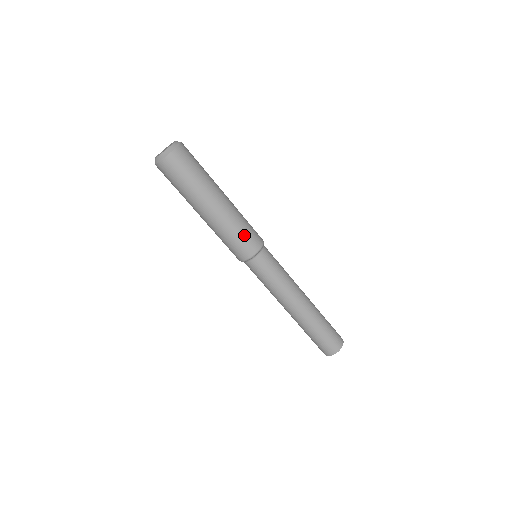
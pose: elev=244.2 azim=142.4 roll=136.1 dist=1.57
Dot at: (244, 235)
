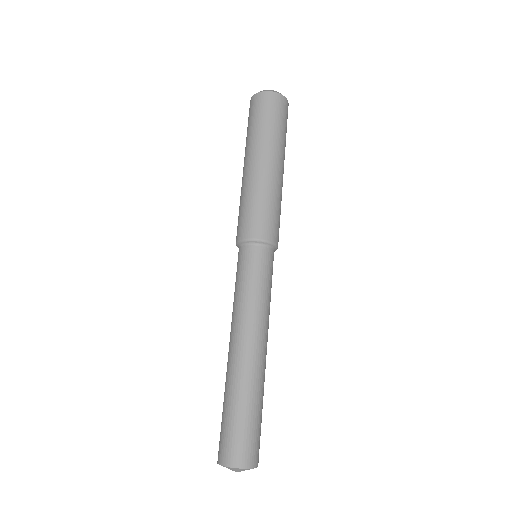
Dot at: (252, 211)
